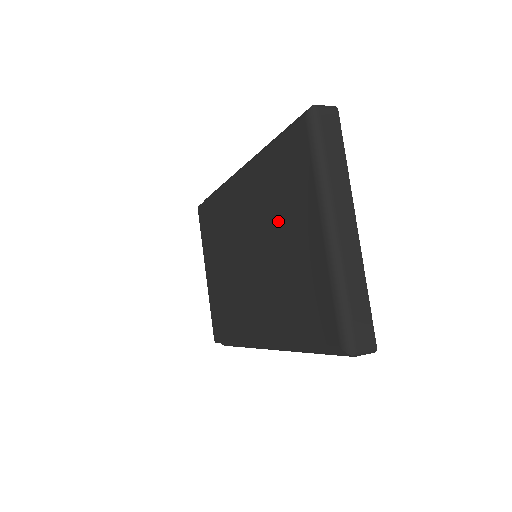
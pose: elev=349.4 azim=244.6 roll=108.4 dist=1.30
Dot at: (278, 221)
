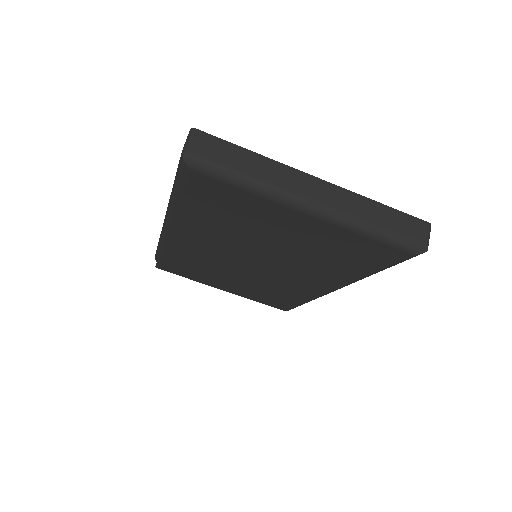
Dot at: (254, 233)
